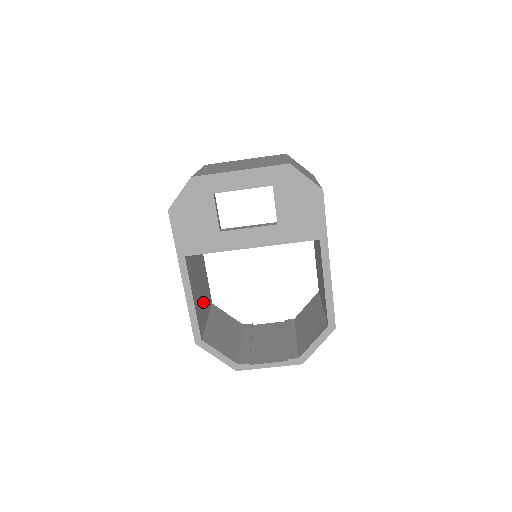
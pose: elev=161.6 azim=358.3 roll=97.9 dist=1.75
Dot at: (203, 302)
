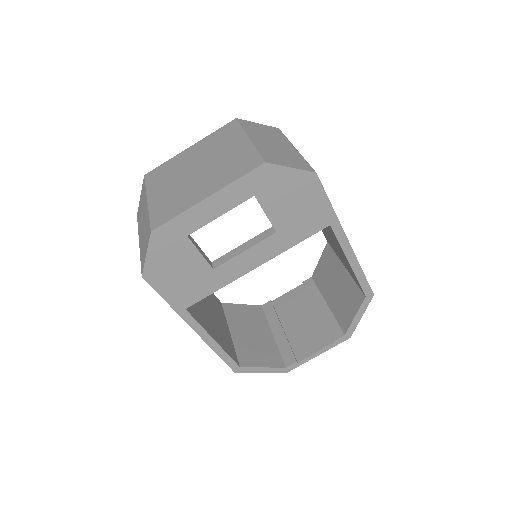
Dot at: (218, 321)
